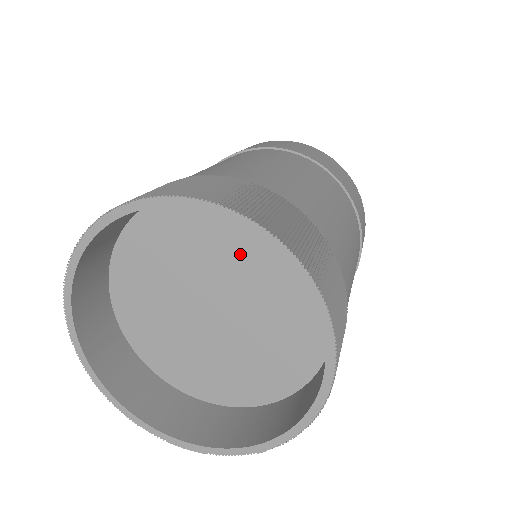
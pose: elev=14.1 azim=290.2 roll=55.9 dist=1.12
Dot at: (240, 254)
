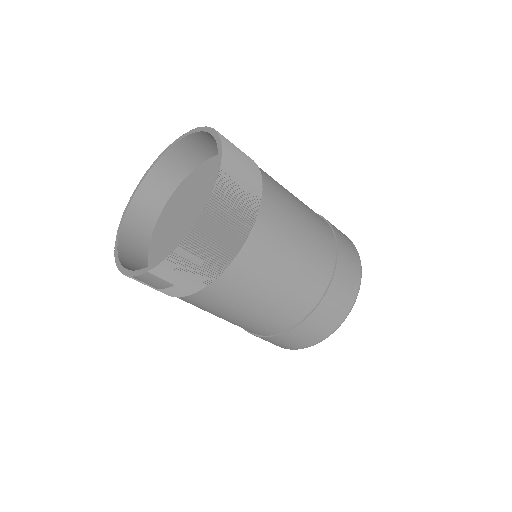
Dot at: (212, 181)
